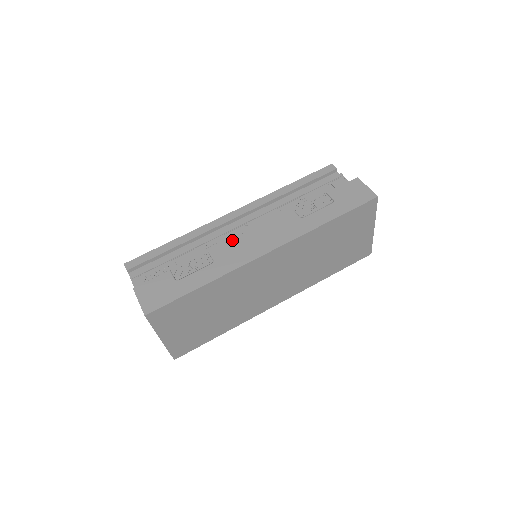
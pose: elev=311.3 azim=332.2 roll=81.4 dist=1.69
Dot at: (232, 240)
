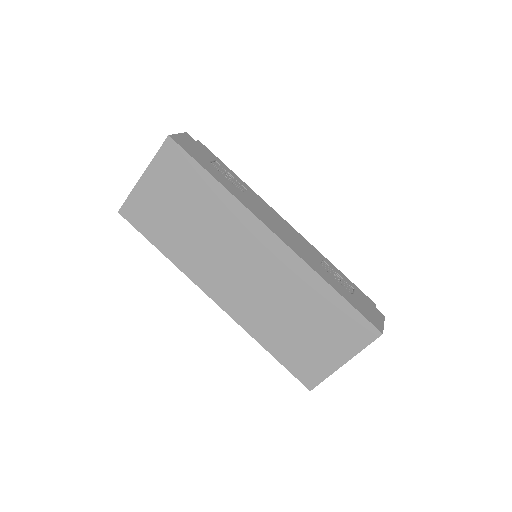
Dot at: (268, 208)
